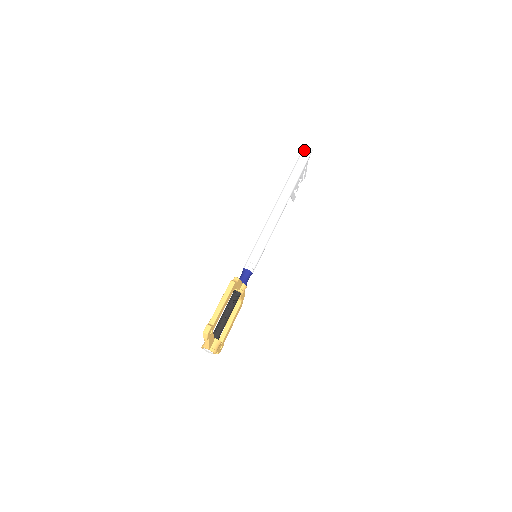
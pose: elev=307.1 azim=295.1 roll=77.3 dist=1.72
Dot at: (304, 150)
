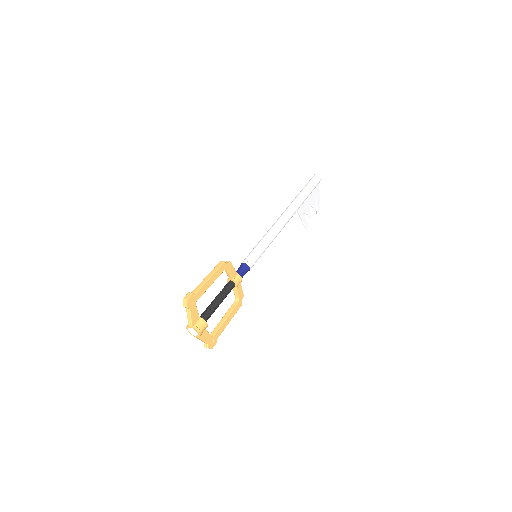
Dot at: (312, 177)
